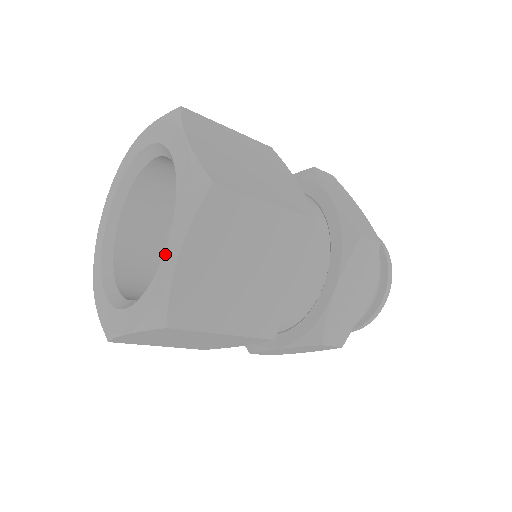
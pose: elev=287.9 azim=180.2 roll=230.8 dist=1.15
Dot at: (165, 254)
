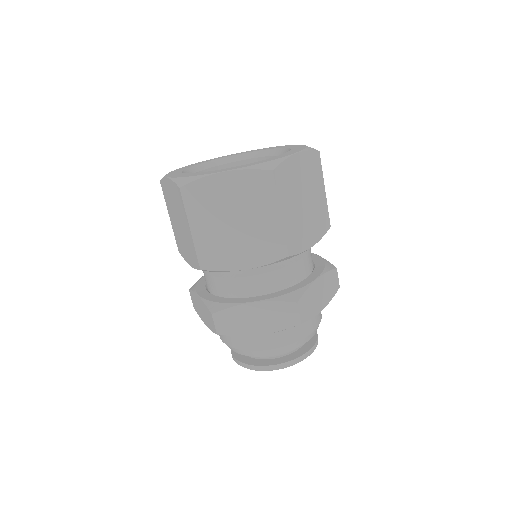
Dot at: (281, 155)
